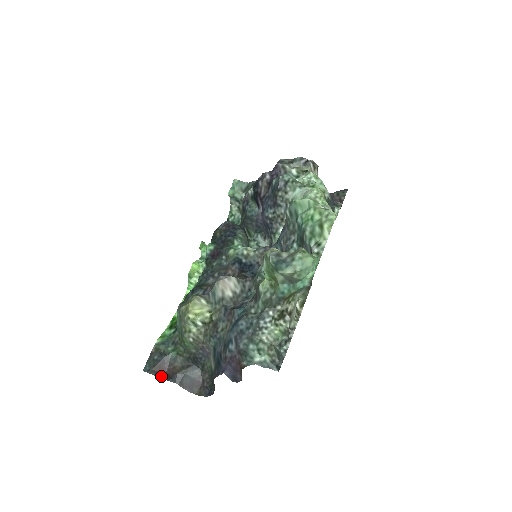
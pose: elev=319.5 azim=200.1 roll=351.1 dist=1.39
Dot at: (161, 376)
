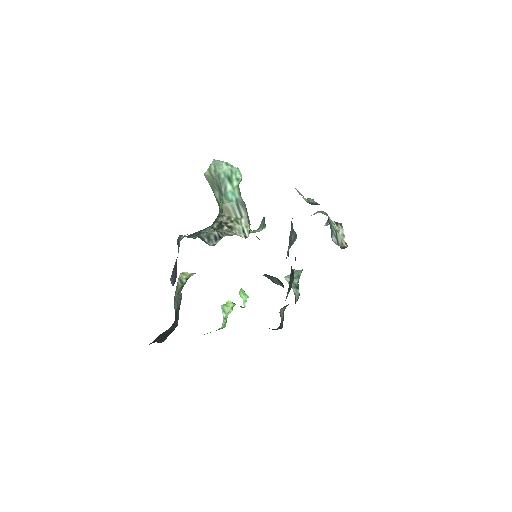
Dot at: occluded
